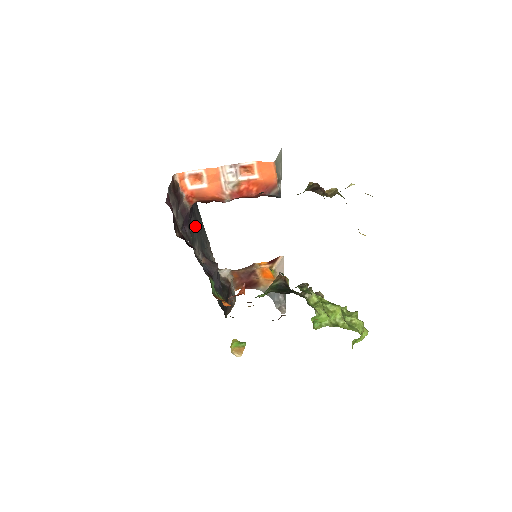
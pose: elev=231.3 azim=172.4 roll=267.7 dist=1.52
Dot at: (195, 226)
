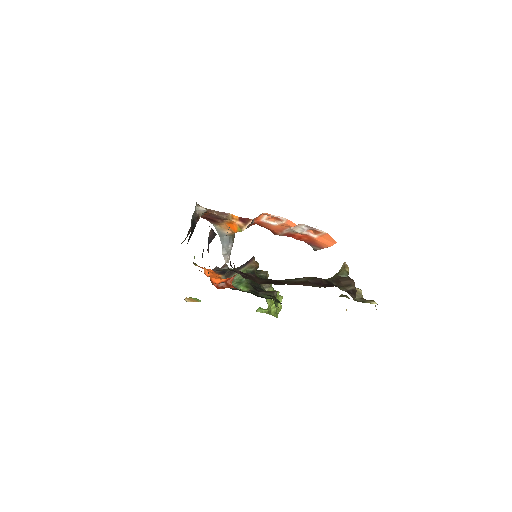
Dot at: occluded
